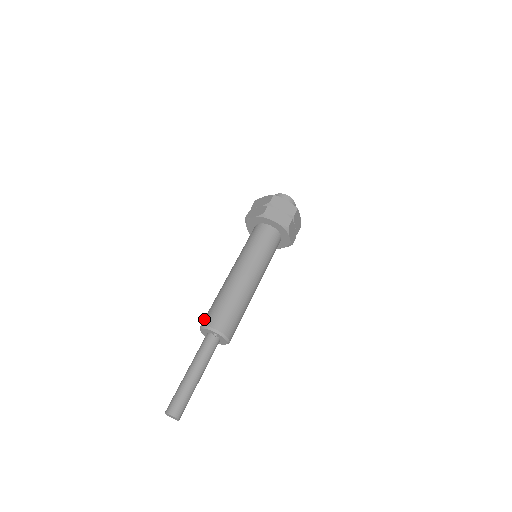
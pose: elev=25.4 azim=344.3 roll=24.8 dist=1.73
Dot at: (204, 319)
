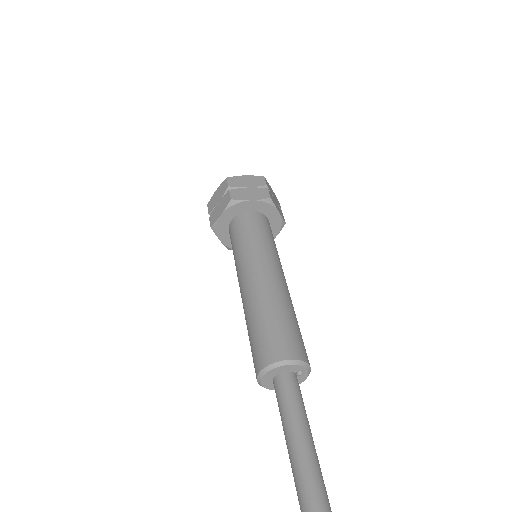
Dot at: (276, 349)
